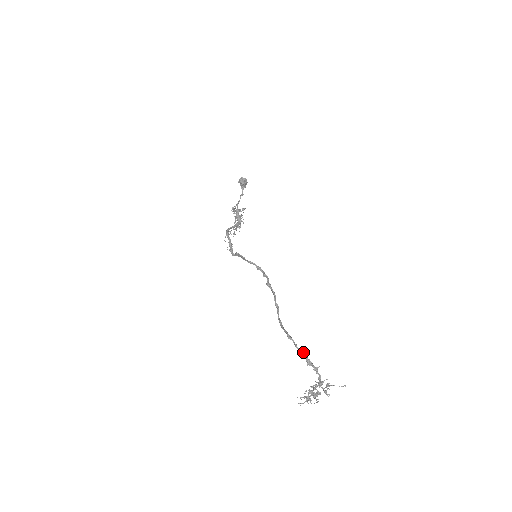
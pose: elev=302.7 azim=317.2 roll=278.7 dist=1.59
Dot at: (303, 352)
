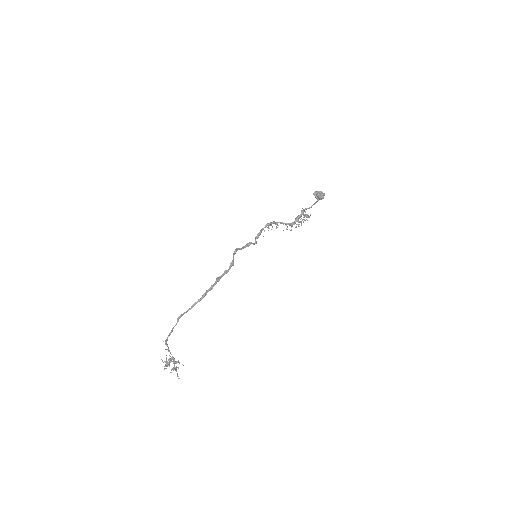
Dot at: occluded
